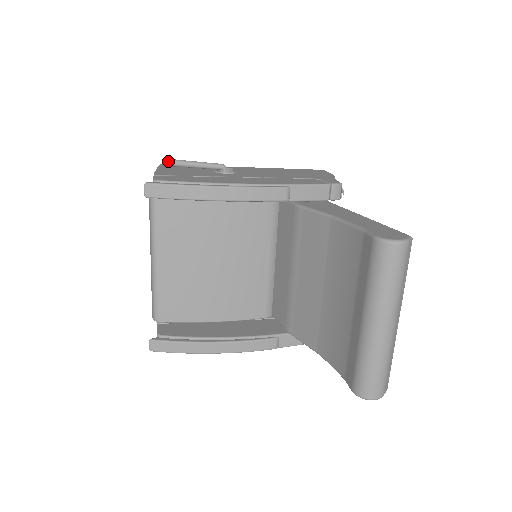
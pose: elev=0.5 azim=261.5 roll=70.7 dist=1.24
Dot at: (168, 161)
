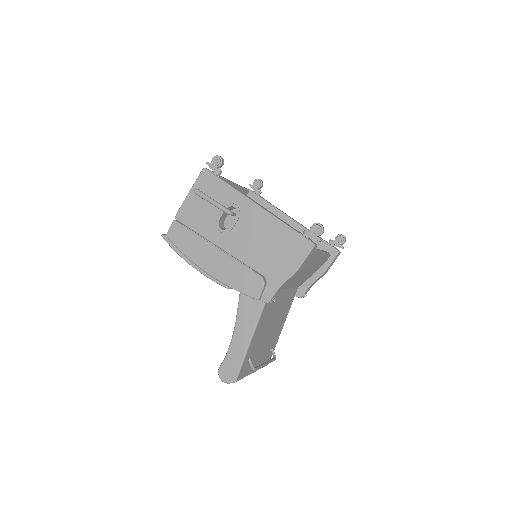
Dot at: (194, 192)
